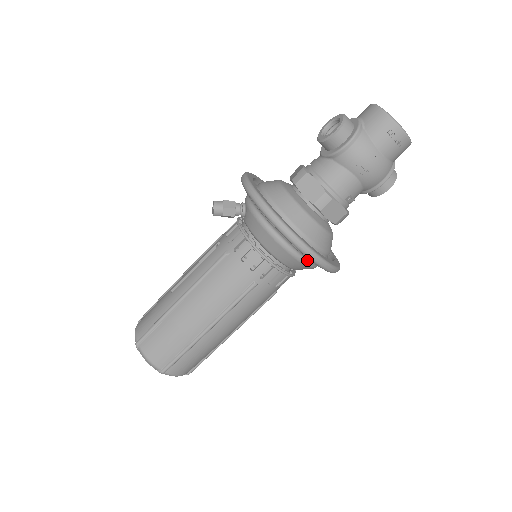
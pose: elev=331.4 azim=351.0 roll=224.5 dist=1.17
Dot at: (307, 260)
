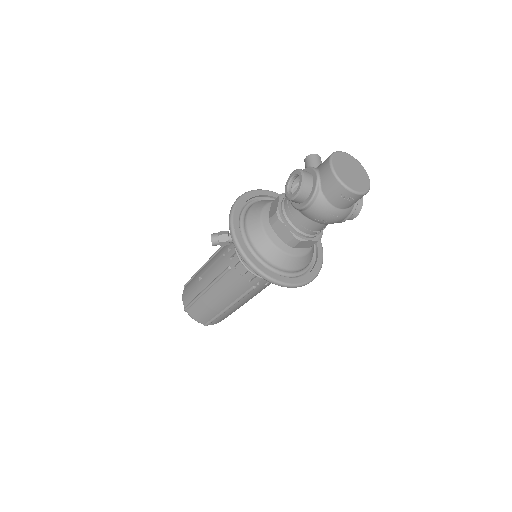
Dot at: occluded
